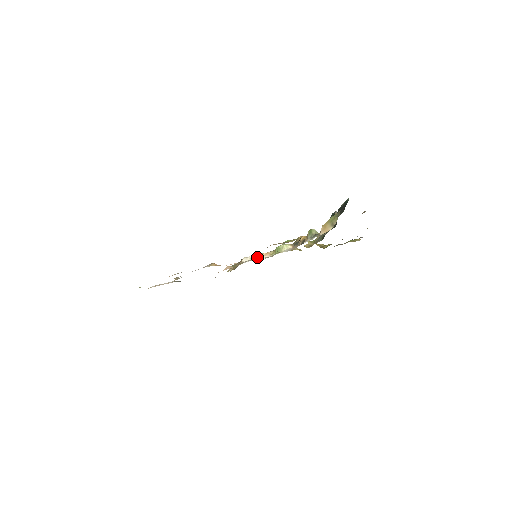
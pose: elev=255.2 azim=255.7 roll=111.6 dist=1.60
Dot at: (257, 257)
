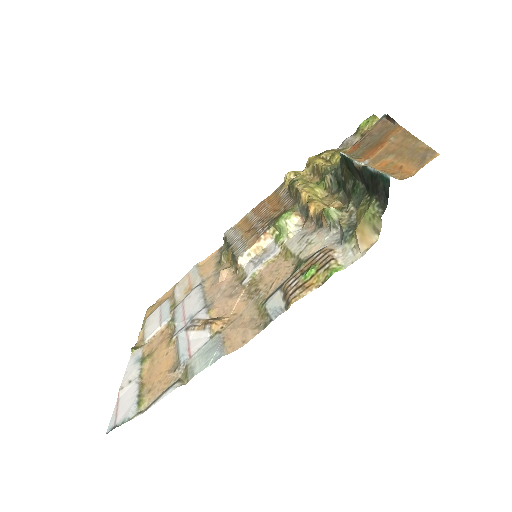
Dot at: (255, 248)
